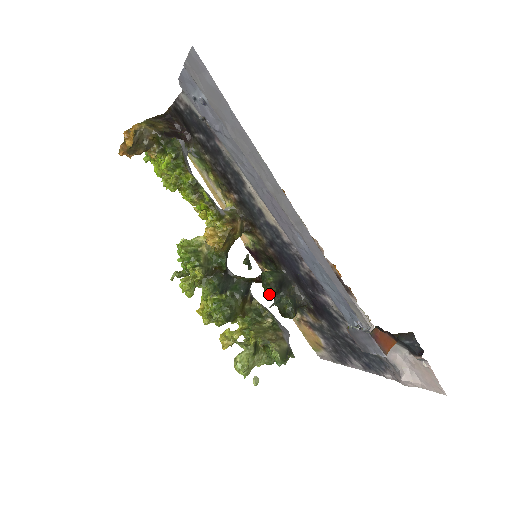
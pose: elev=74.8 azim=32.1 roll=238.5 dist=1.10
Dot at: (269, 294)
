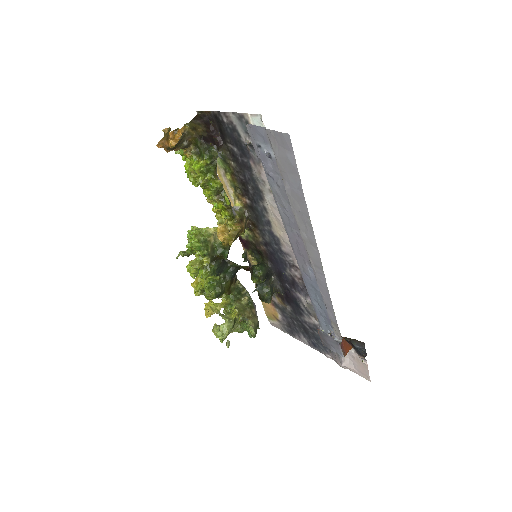
Dot at: occluded
